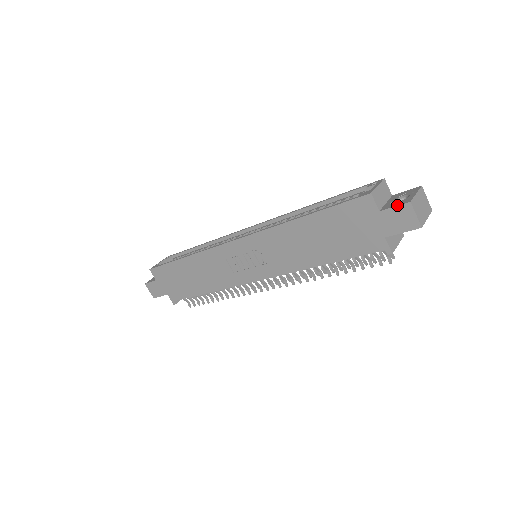
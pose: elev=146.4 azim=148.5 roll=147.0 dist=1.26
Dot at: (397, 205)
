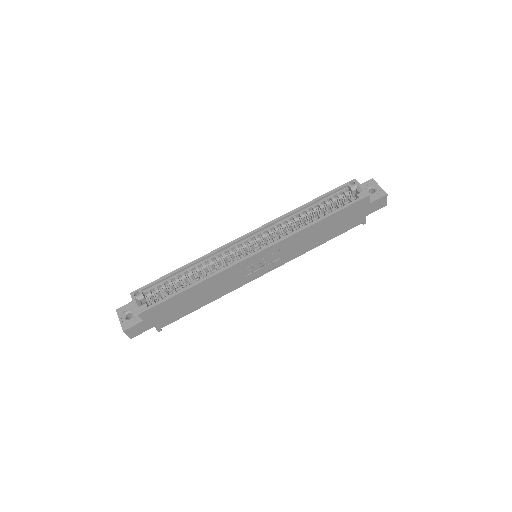
Dot at: (380, 197)
